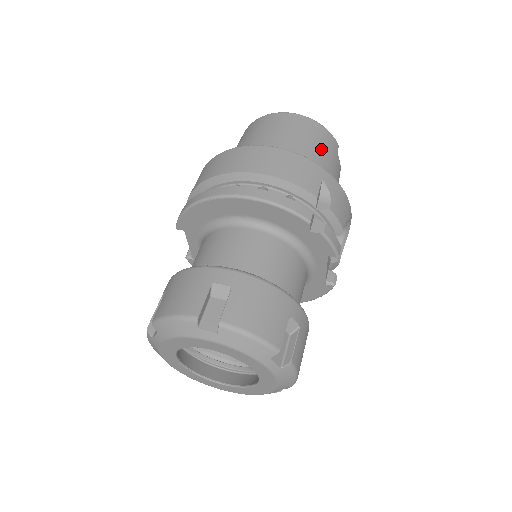
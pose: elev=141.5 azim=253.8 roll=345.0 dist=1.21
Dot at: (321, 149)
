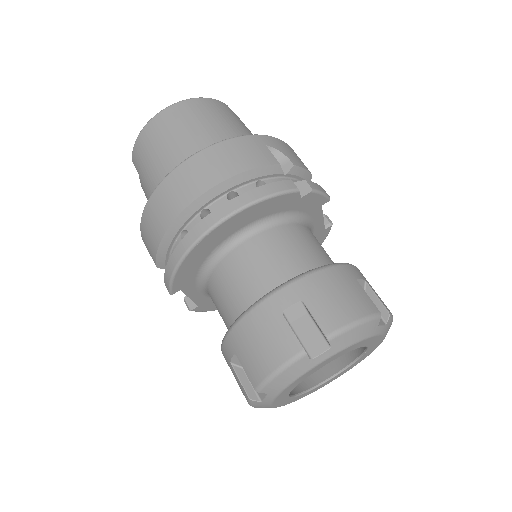
Dot at: (225, 120)
